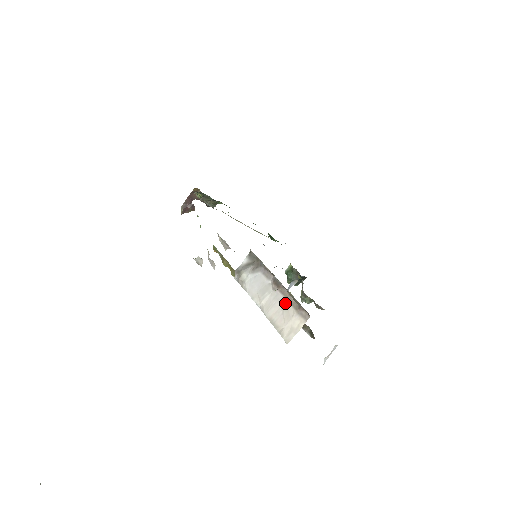
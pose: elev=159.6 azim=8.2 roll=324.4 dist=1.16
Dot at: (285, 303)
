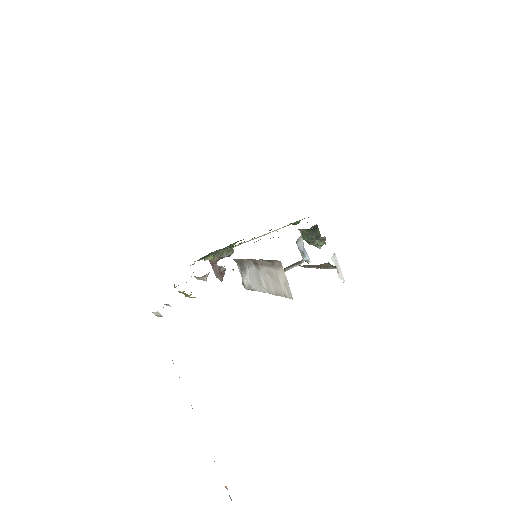
Dot at: (268, 271)
